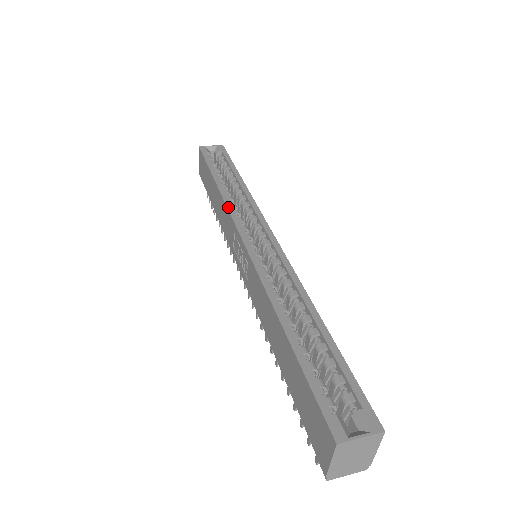
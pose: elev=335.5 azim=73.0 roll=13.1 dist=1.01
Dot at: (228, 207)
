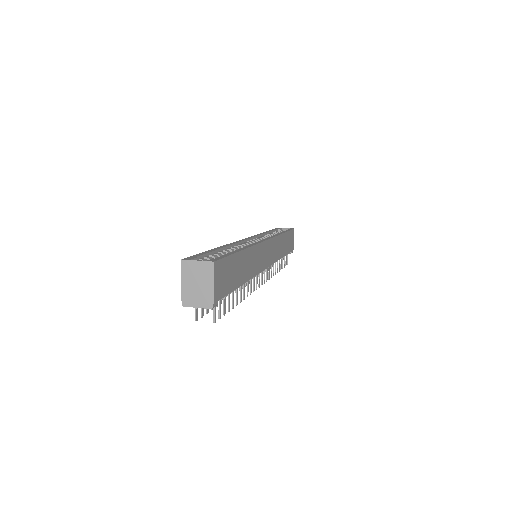
Dot at: occluded
